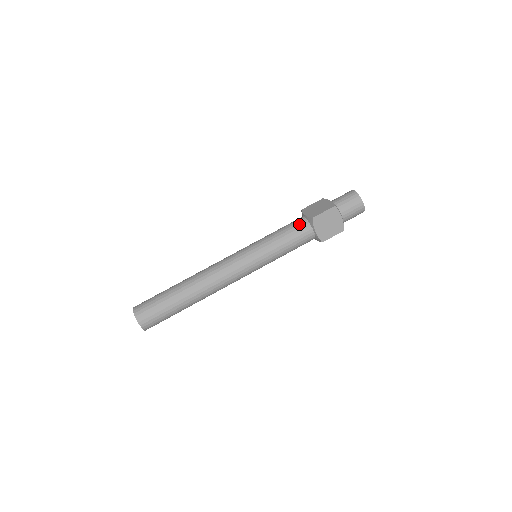
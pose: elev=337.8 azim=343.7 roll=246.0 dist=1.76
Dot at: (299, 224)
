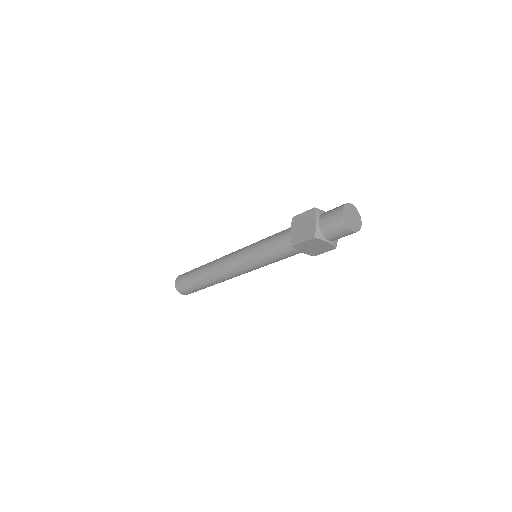
Dot at: (284, 243)
